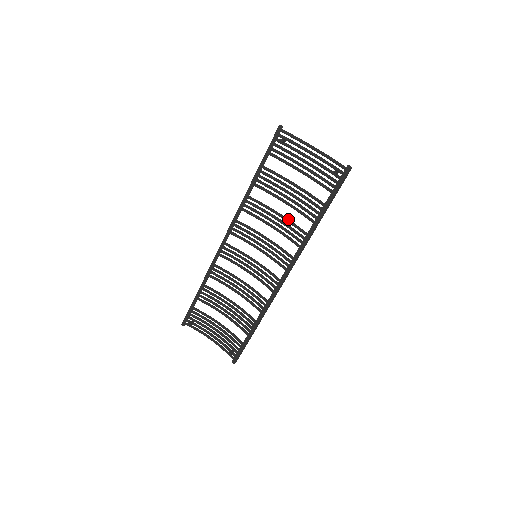
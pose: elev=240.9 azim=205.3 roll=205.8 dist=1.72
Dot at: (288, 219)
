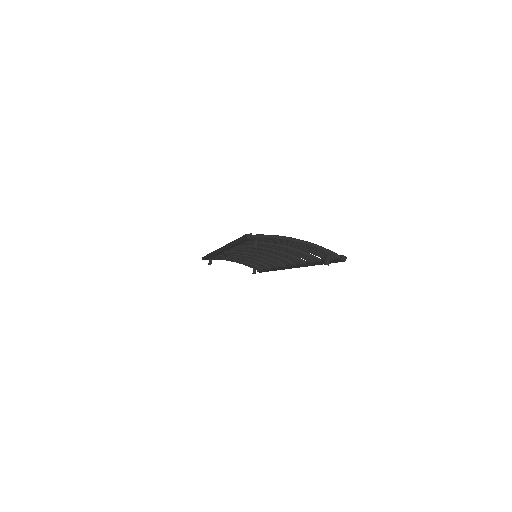
Dot at: (281, 252)
